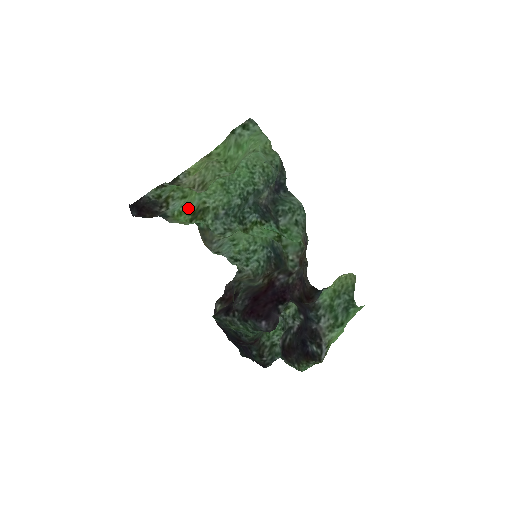
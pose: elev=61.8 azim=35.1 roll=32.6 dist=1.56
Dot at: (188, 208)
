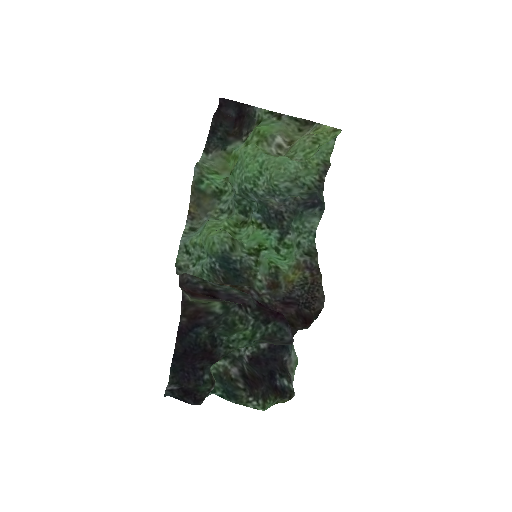
Dot at: (237, 158)
